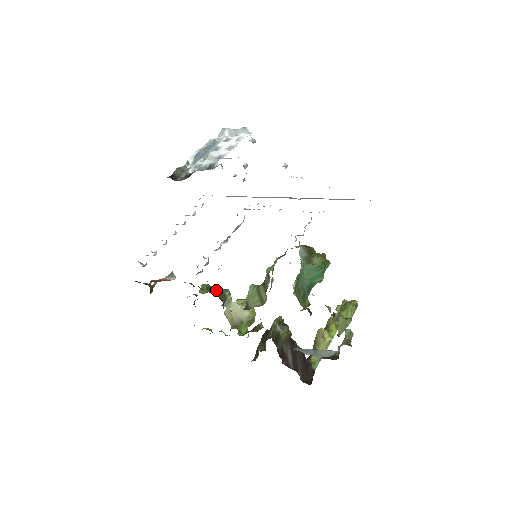
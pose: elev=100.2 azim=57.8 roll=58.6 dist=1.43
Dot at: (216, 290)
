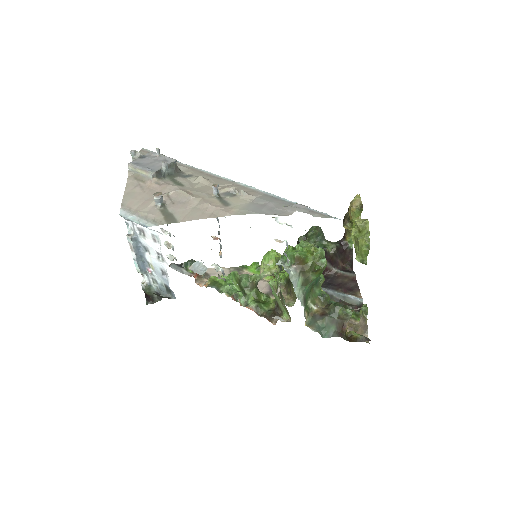
Dot at: (246, 288)
